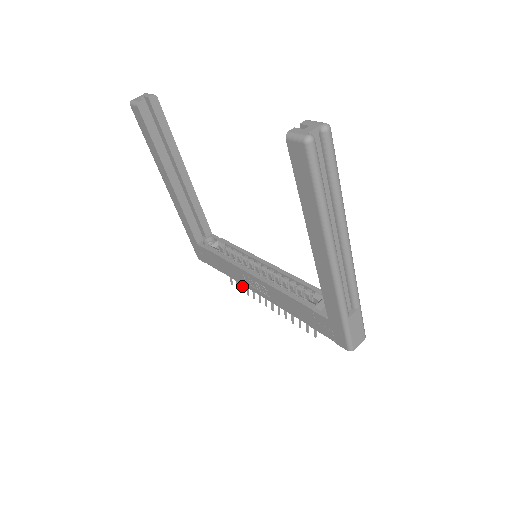
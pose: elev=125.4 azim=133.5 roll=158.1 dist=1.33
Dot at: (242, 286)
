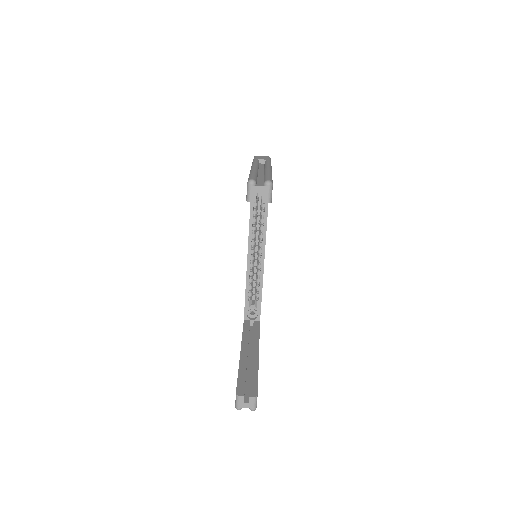
Dot at: occluded
